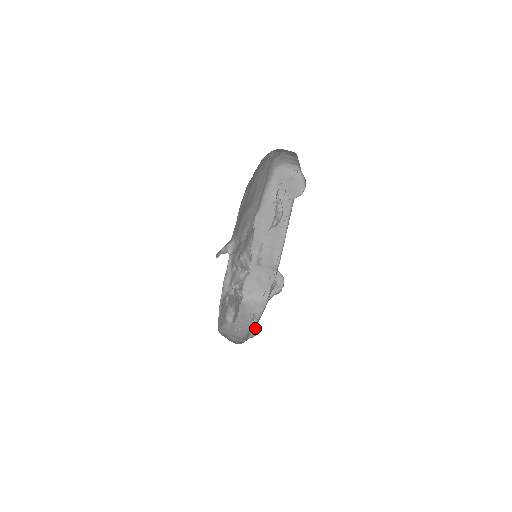
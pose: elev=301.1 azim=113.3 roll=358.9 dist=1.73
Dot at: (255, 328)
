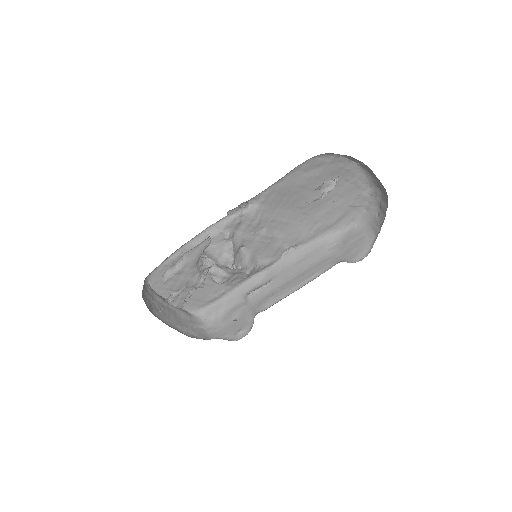
Dot at: (175, 295)
